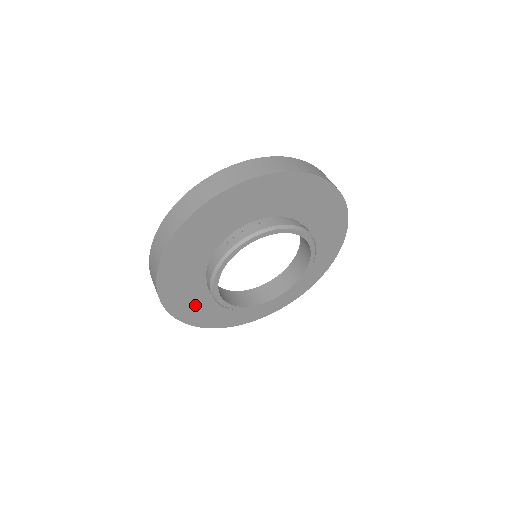
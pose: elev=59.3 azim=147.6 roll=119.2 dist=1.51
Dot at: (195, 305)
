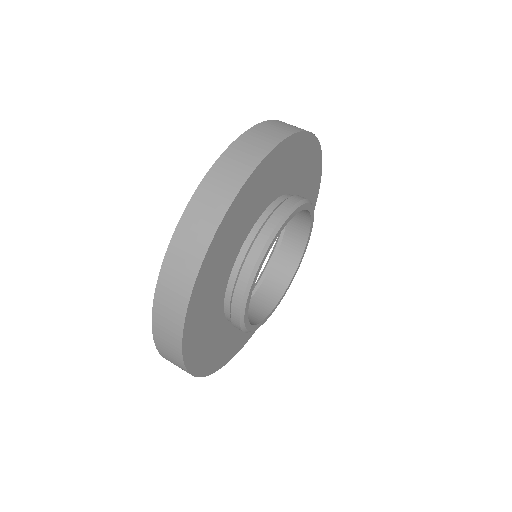
Dot at: (229, 344)
